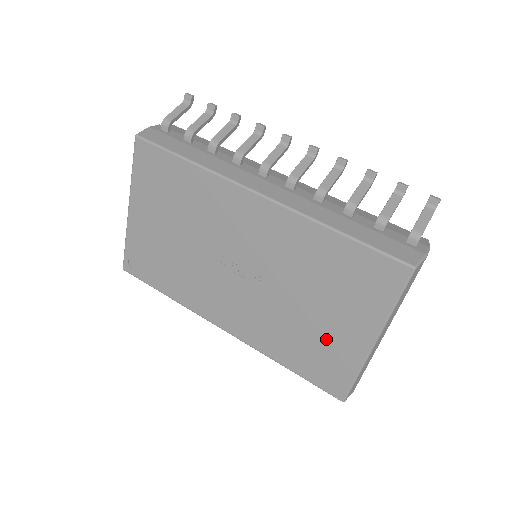
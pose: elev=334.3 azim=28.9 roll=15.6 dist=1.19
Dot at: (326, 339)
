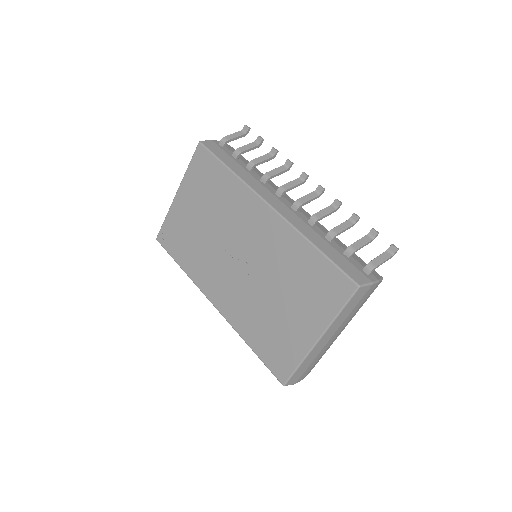
Dot at: (285, 329)
